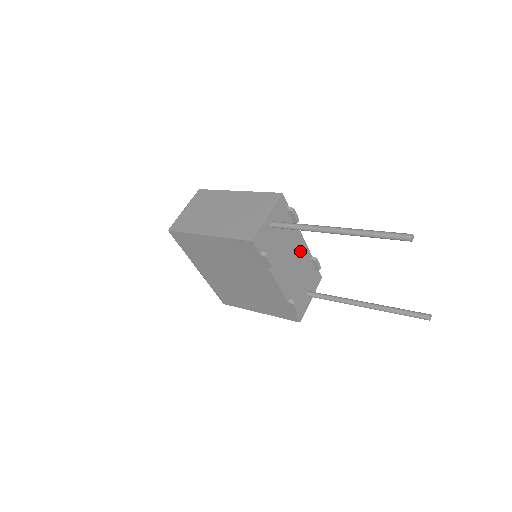
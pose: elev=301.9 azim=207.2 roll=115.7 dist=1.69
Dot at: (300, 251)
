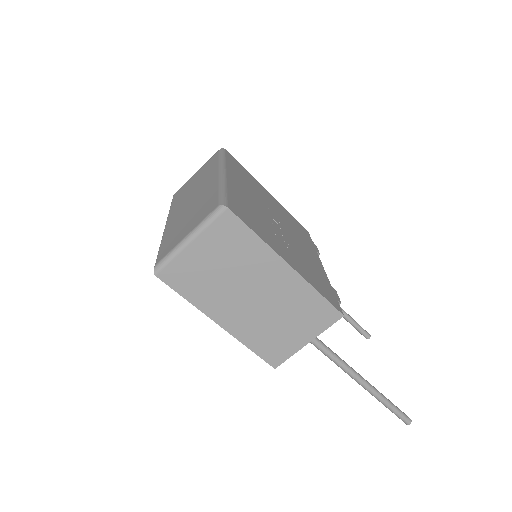
Dot at: occluded
